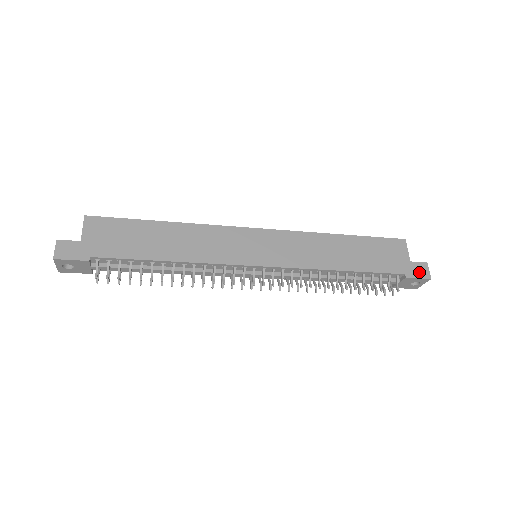
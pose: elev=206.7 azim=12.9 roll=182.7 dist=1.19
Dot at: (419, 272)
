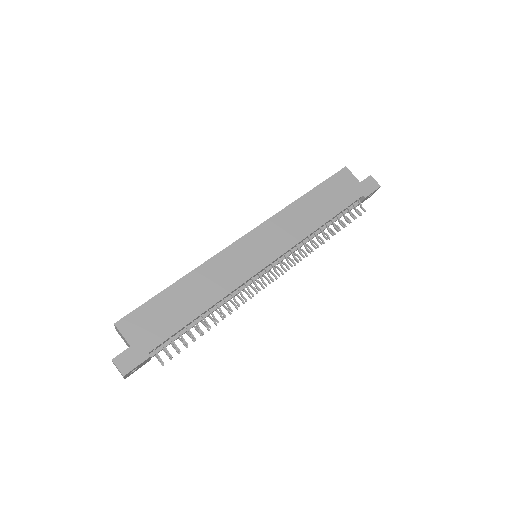
Dot at: (370, 187)
